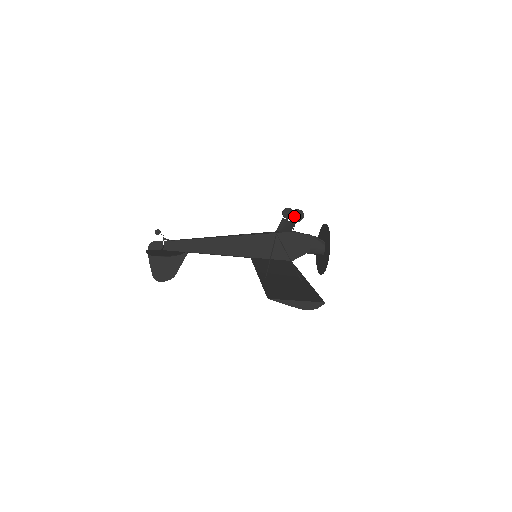
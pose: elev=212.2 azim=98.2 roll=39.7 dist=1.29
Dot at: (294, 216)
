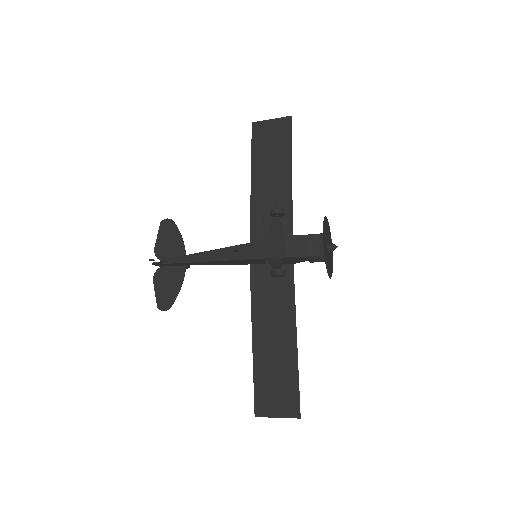
Dot at: (274, 276)
